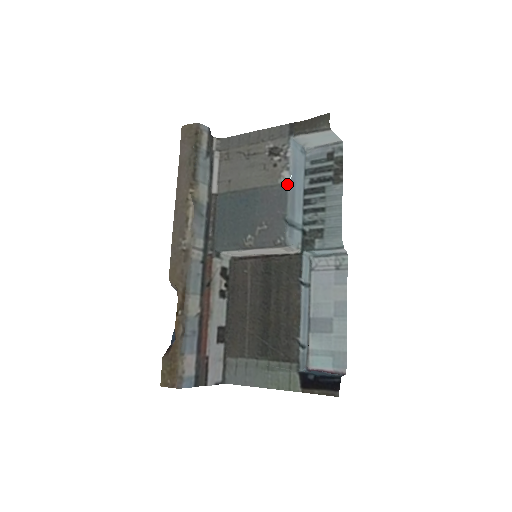
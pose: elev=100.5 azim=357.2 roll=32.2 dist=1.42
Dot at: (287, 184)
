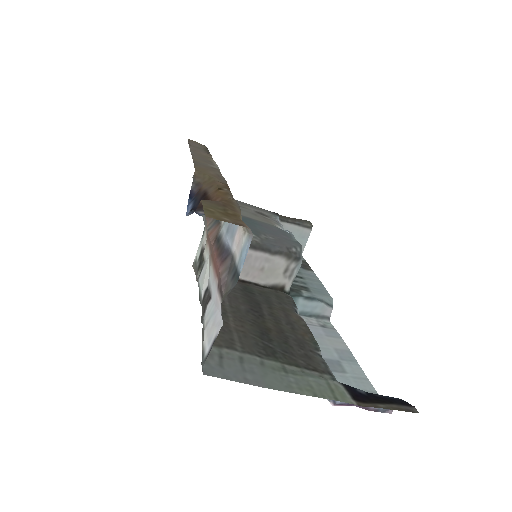
Dot at: occluded
